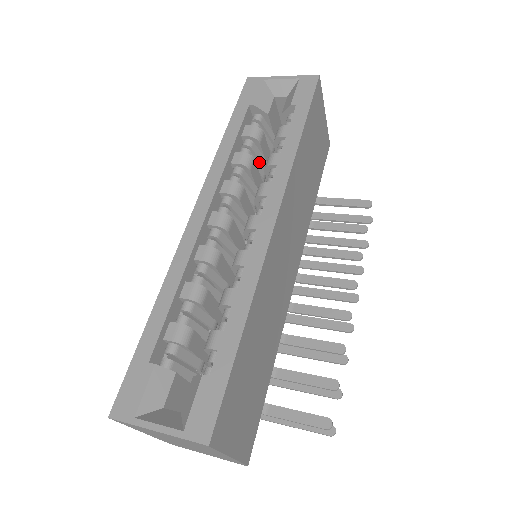
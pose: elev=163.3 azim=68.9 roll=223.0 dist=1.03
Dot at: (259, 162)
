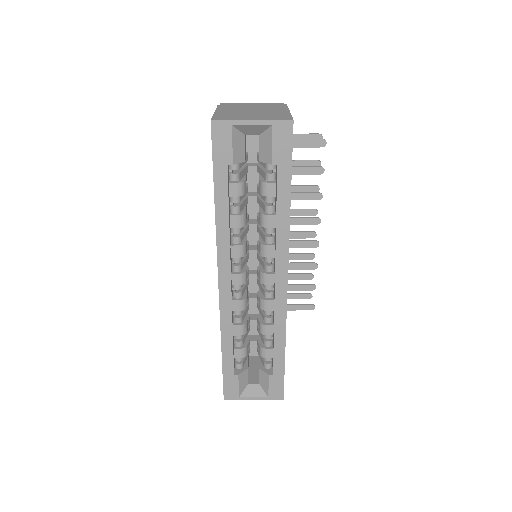
Dot at: (243, 195)
